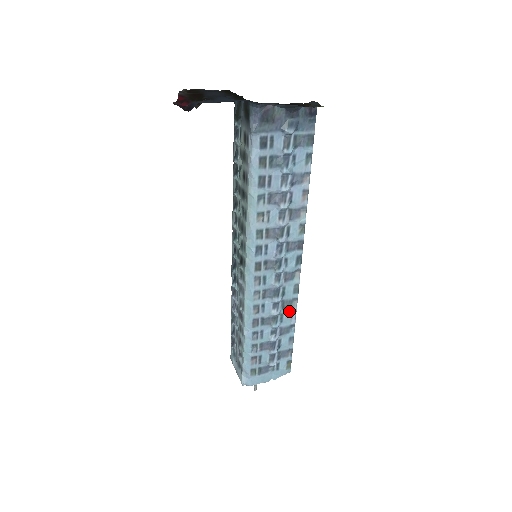
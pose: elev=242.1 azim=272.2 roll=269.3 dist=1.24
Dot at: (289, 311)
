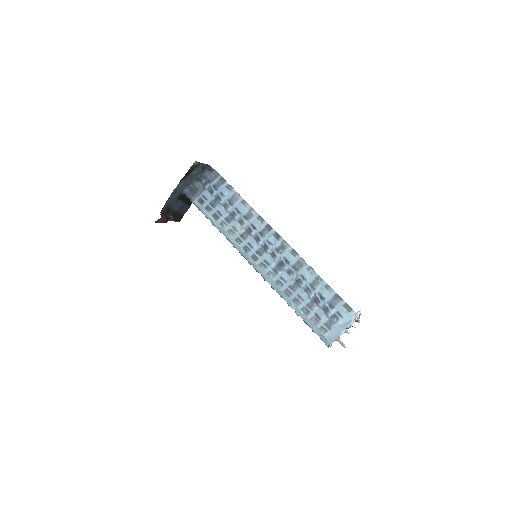
Dot at: (304, 270)
